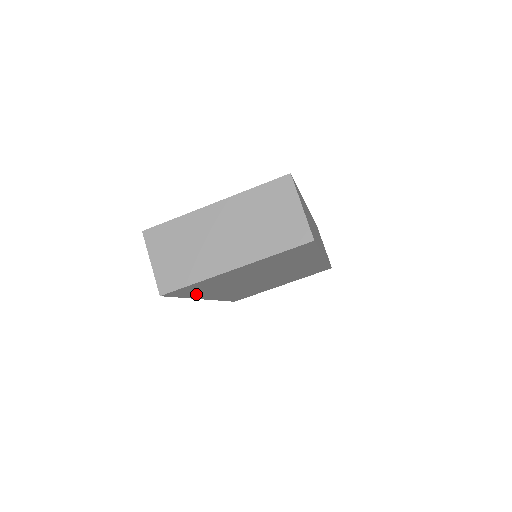
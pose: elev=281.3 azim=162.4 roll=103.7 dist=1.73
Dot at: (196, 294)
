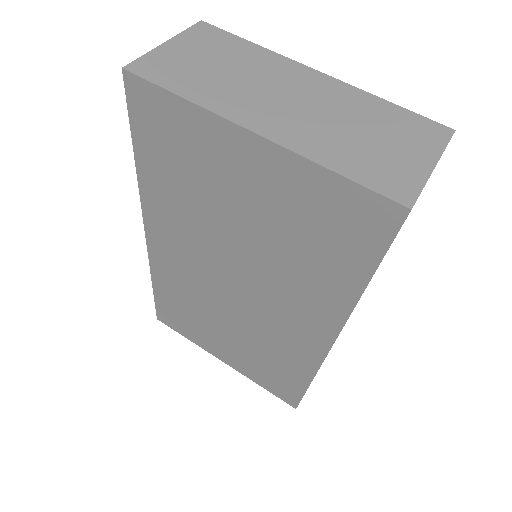
Dot at: (152, 176)
